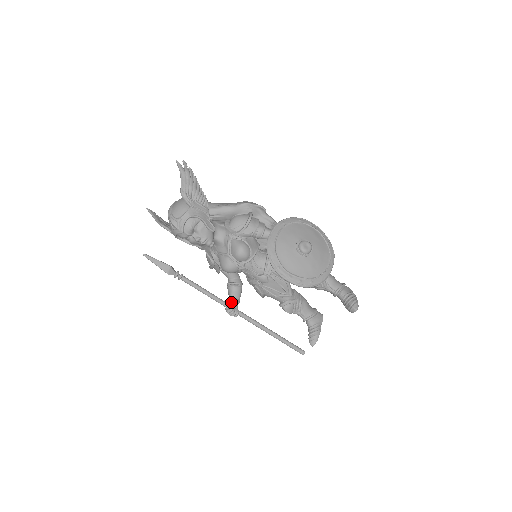
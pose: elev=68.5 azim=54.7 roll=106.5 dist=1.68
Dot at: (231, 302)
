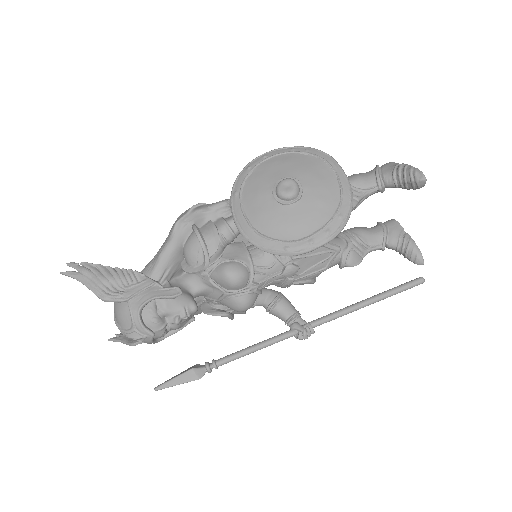
Dot at: (291, 325)
